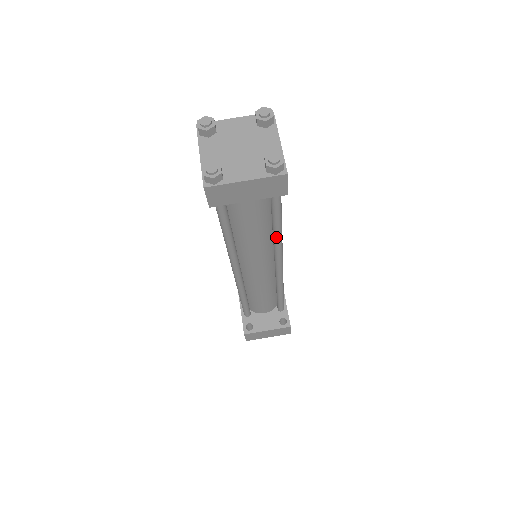
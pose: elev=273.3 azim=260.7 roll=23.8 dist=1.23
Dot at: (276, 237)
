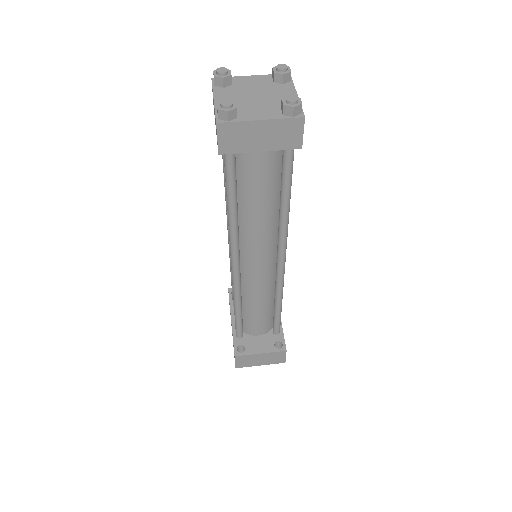
Dot at: (283, 215)
